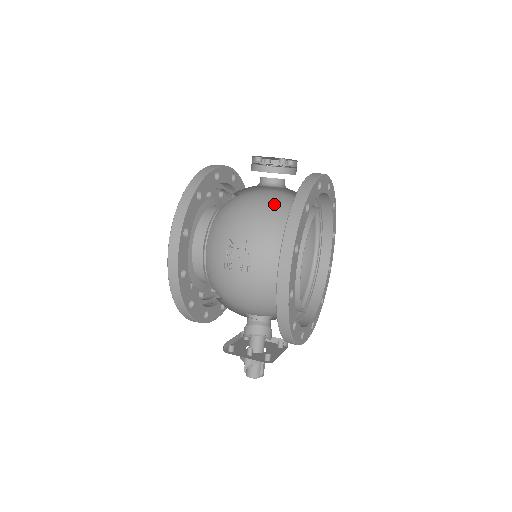
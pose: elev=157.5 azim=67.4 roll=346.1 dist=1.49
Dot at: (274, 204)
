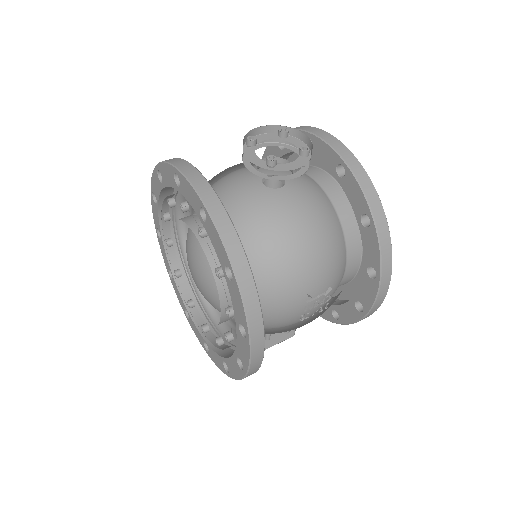
Dot at: (319, 217)
